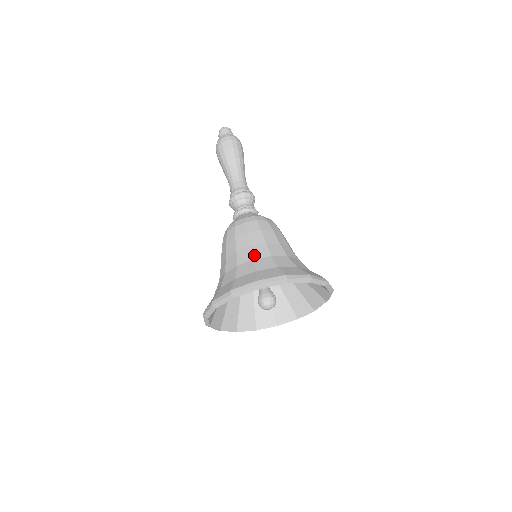
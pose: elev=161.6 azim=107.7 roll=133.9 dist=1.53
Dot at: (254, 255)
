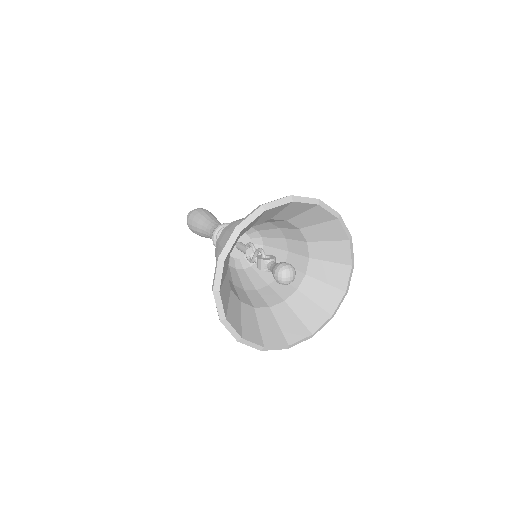
Dot at: occluded
